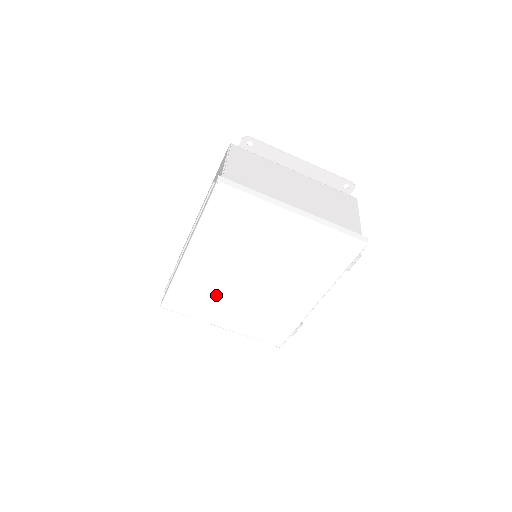
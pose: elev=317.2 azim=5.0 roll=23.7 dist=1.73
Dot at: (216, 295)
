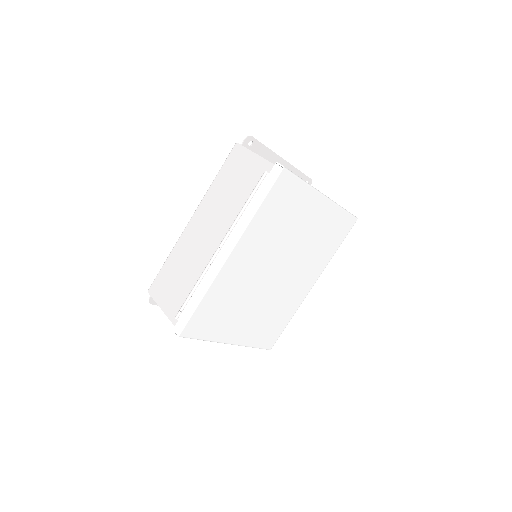
Dot at: (239, 302)
